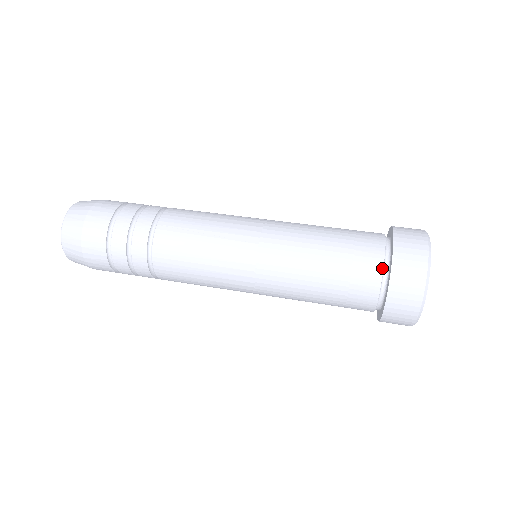
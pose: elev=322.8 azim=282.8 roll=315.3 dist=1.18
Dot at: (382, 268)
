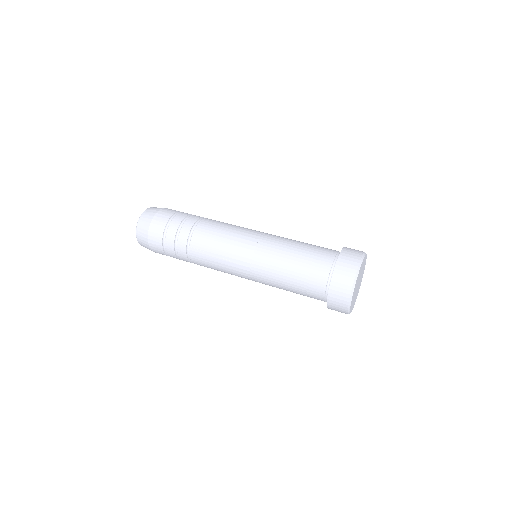
Dot at: (324, 293)
